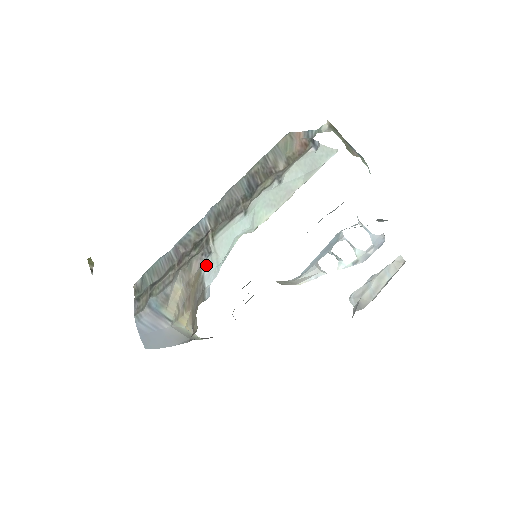
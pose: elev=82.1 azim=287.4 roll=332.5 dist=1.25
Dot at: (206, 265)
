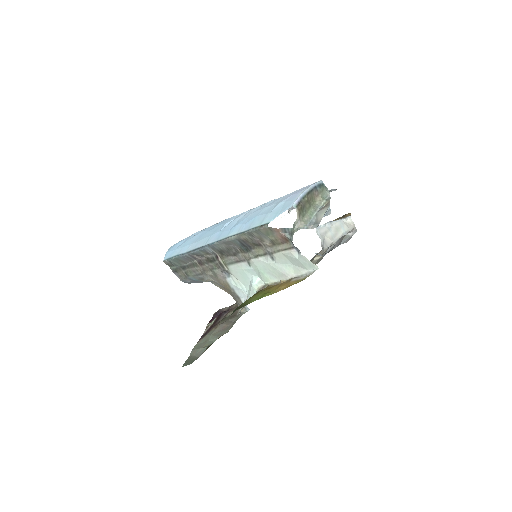
Dot at: (232, 285)
